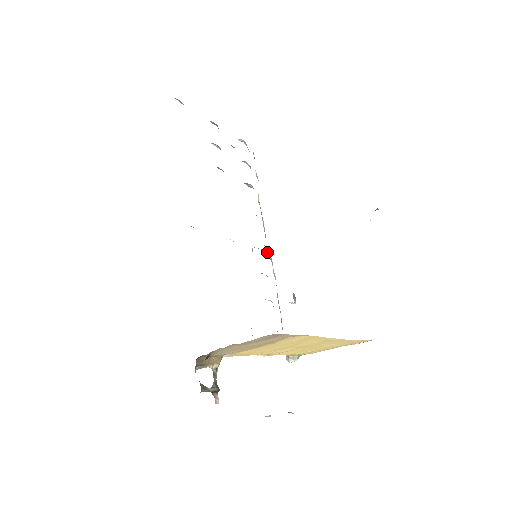
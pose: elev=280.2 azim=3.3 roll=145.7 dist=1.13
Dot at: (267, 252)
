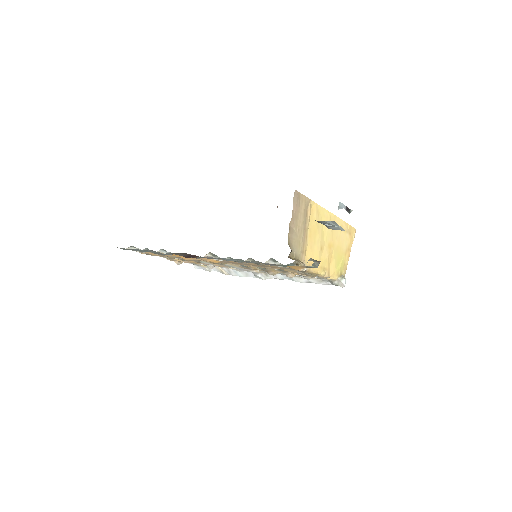
Dot at: (262, 279)
